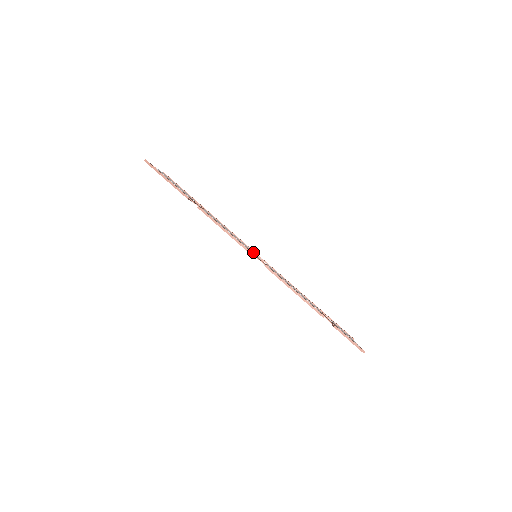
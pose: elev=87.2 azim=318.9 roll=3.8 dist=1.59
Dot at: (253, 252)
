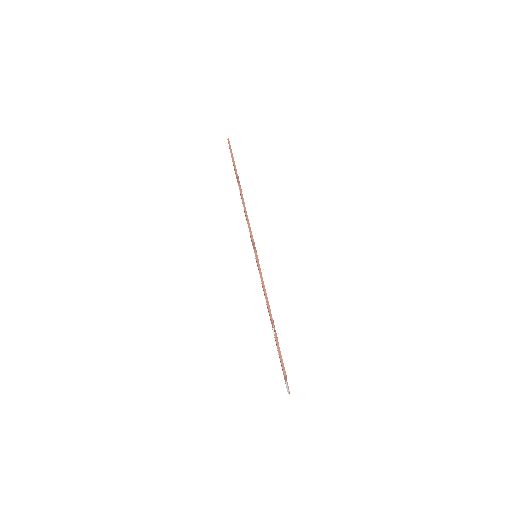
Dot at: occluded
